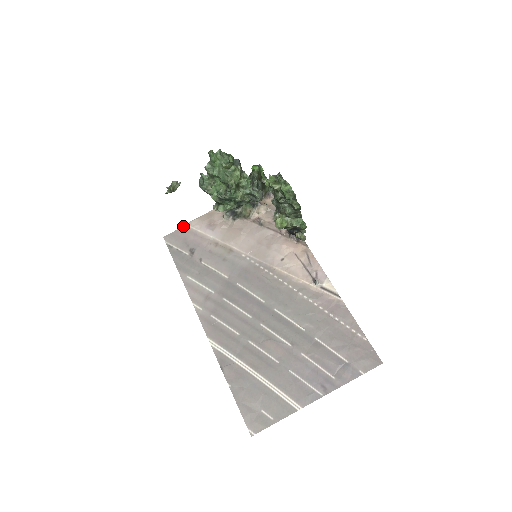
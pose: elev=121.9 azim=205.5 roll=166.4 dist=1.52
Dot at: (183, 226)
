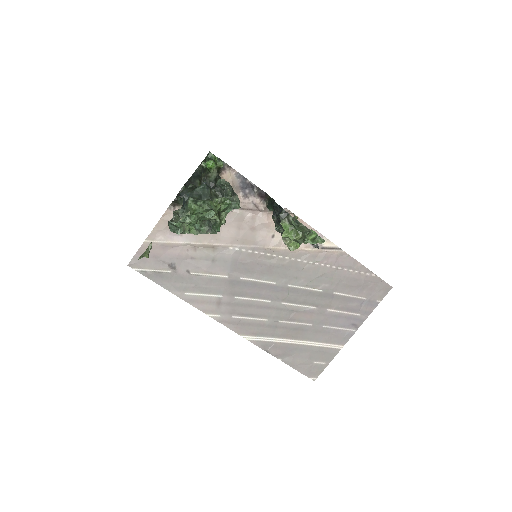
Dot at: (142, 244)
